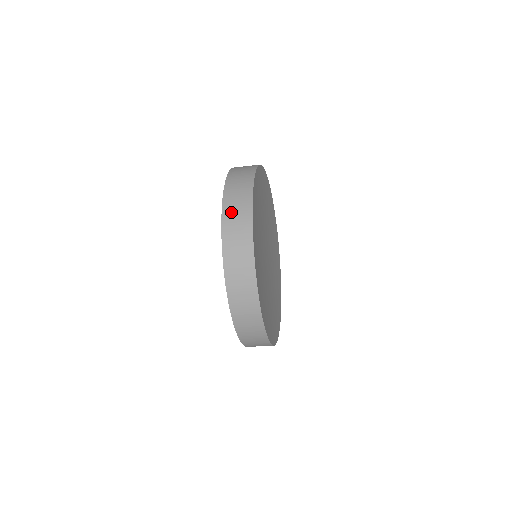
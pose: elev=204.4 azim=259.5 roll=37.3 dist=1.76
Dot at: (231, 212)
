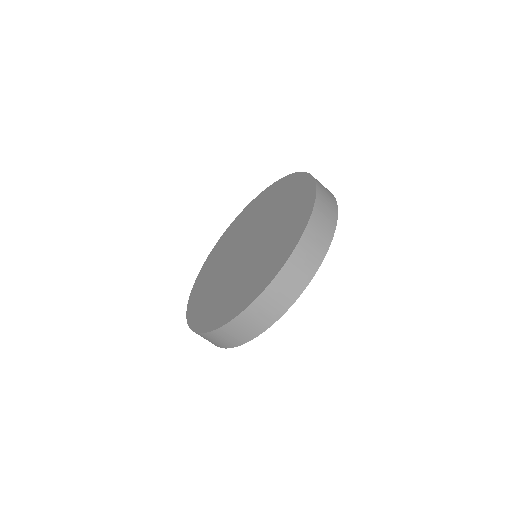
Dot at: (306, 249)
